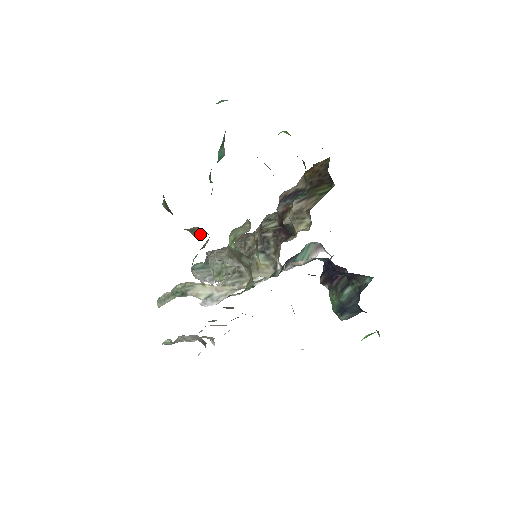
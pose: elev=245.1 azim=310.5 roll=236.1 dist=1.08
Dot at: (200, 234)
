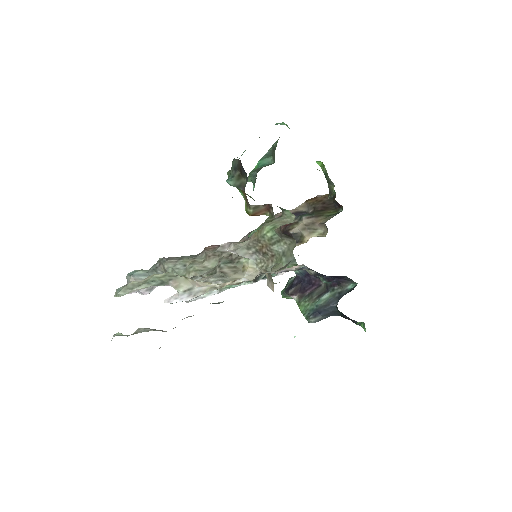
Dot at: (259, 213)
